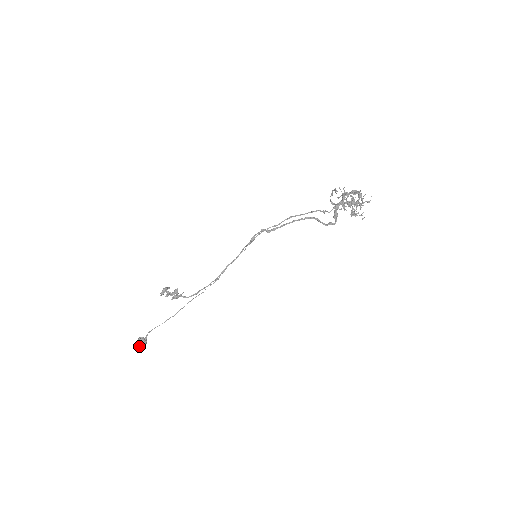
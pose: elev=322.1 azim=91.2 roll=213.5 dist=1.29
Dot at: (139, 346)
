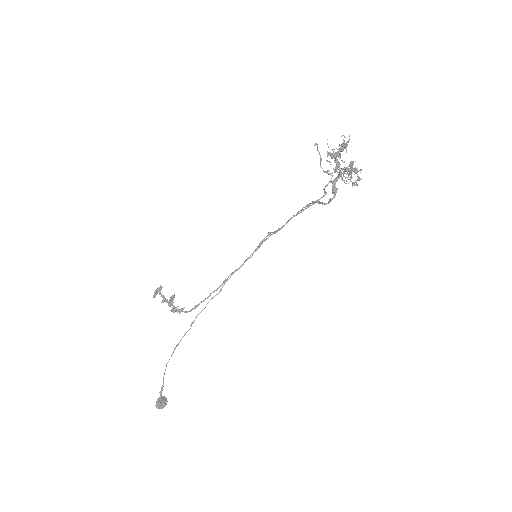
Dot at: (156, 404)
